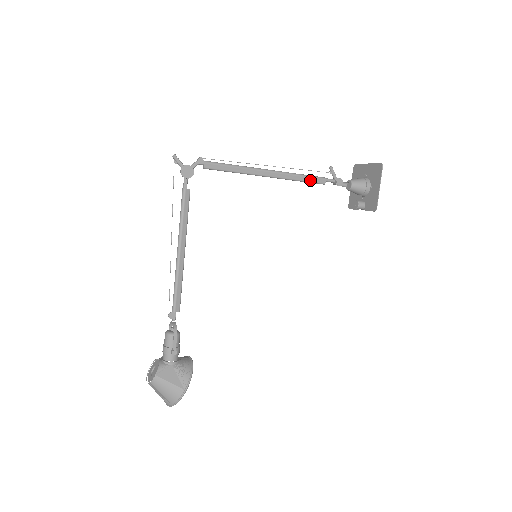
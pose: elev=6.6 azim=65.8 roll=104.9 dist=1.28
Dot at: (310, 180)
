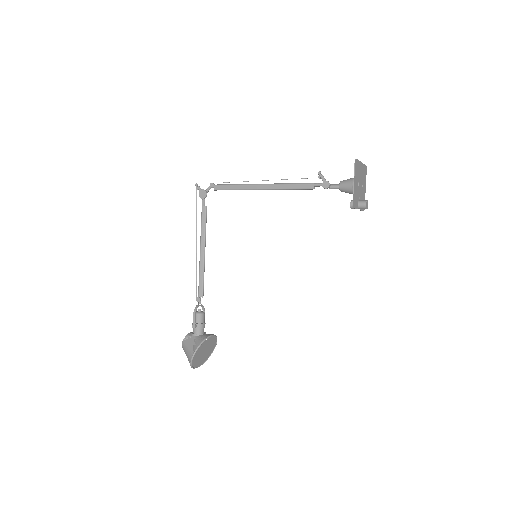
Dot at: (298, 187)
